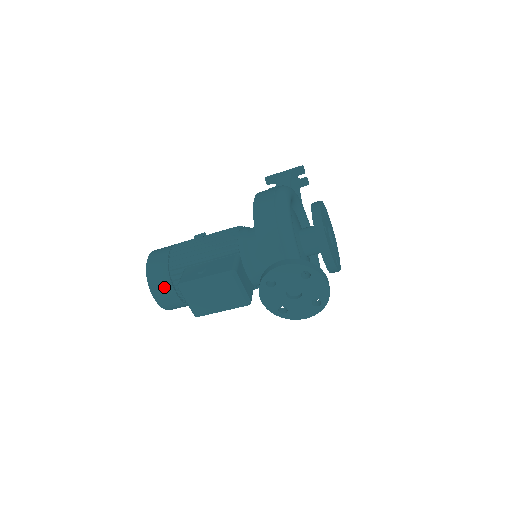
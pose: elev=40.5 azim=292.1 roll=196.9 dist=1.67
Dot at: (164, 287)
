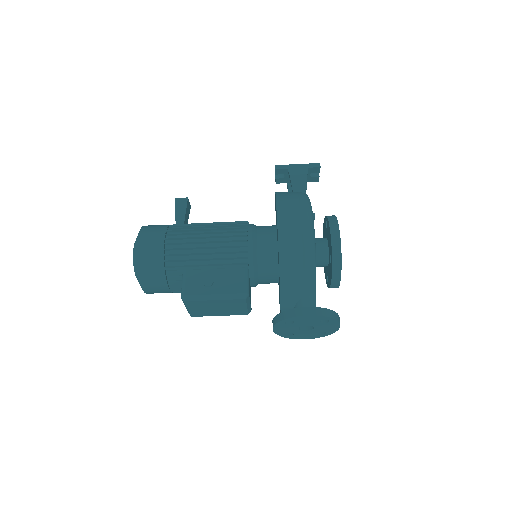
Dot at: (157, 283)
